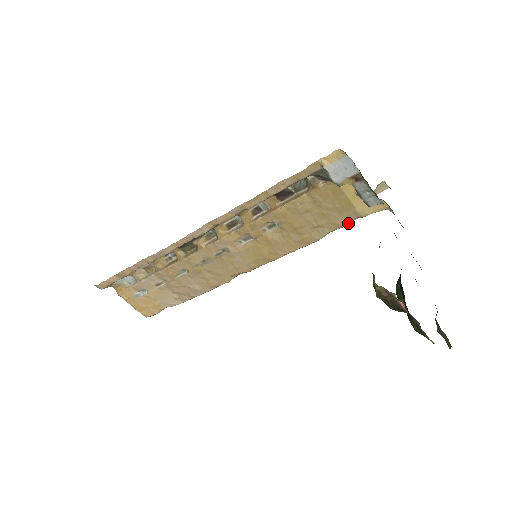
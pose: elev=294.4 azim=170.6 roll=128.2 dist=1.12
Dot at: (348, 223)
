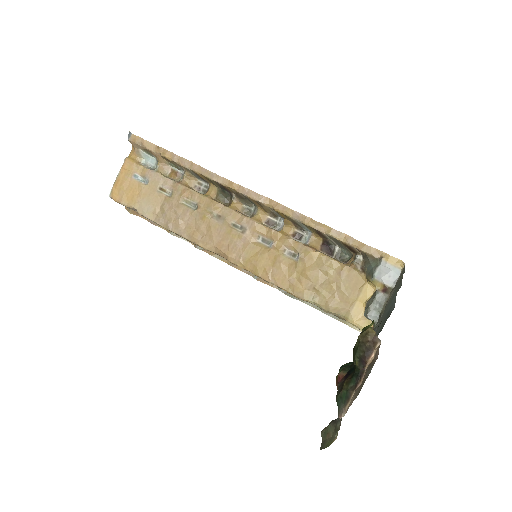
Dot at: (333, 313)
